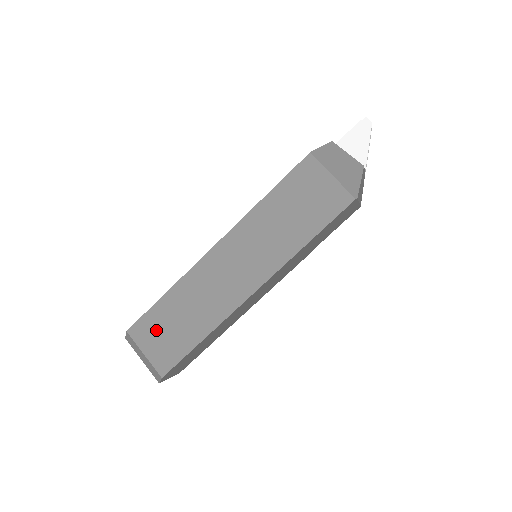
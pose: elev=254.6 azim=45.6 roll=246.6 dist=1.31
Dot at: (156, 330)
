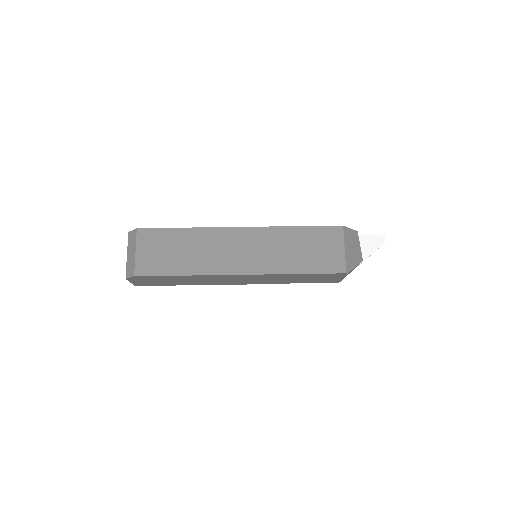
Dot at: (158, 244)
